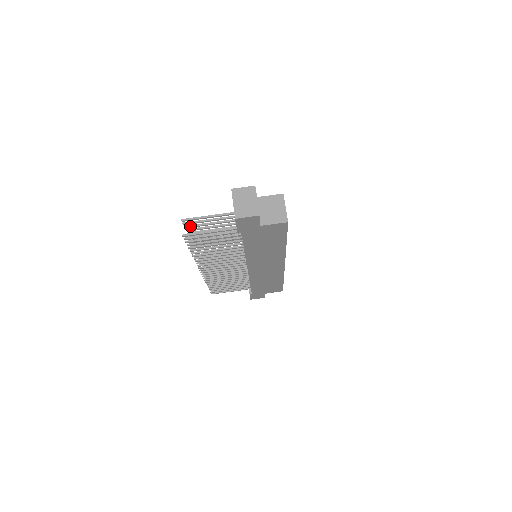
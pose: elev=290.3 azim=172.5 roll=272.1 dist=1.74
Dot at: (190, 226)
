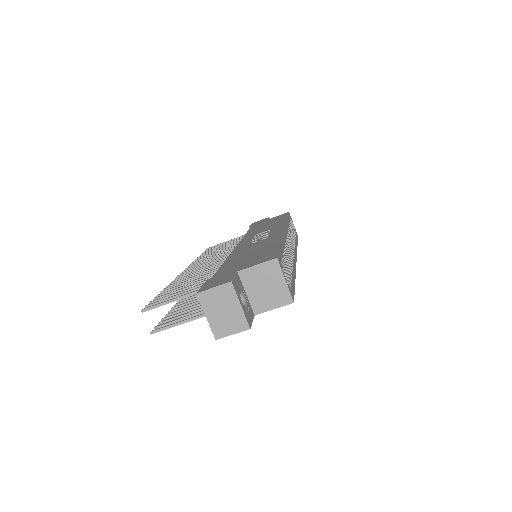
Dot at: (156, 301)
